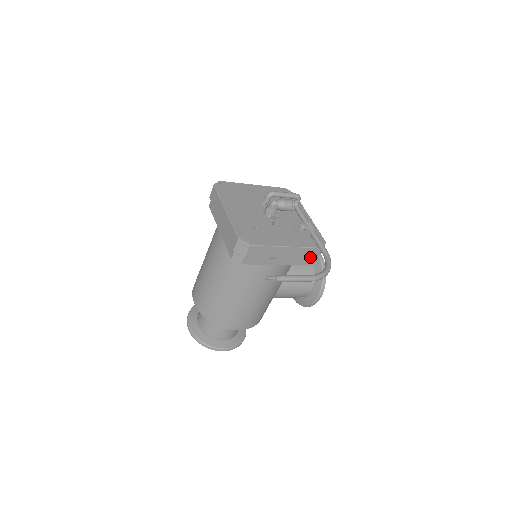
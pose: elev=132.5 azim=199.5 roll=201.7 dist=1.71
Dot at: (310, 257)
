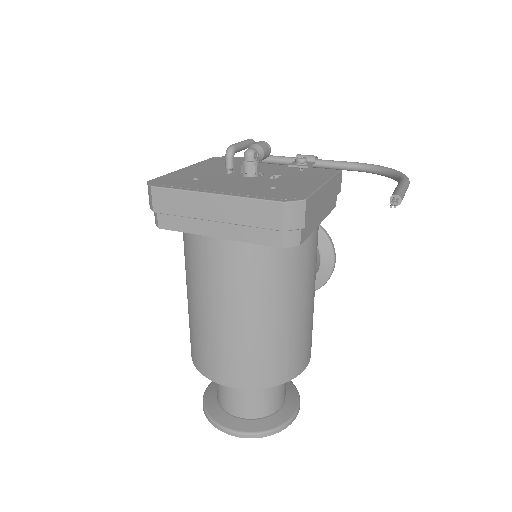
Dot at: (337, 191)
